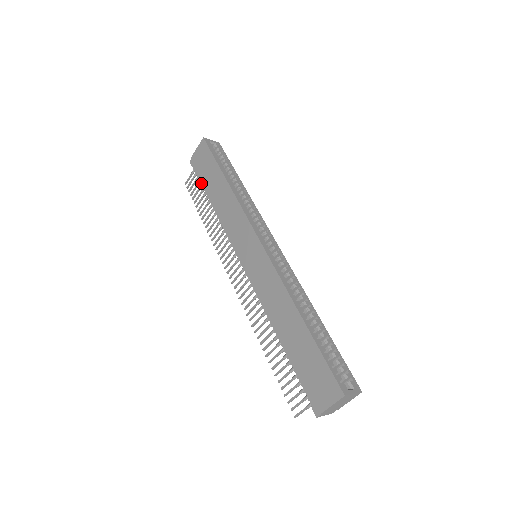
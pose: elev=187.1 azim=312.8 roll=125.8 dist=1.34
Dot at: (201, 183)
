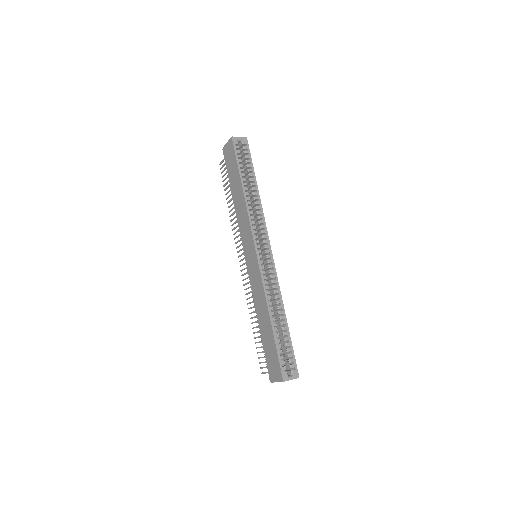
Dot at: (228, 175)
